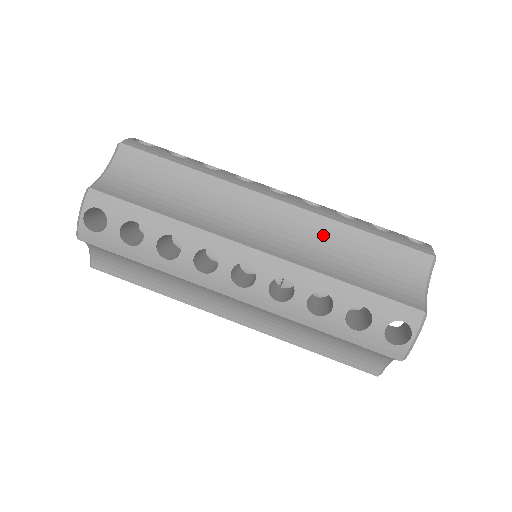
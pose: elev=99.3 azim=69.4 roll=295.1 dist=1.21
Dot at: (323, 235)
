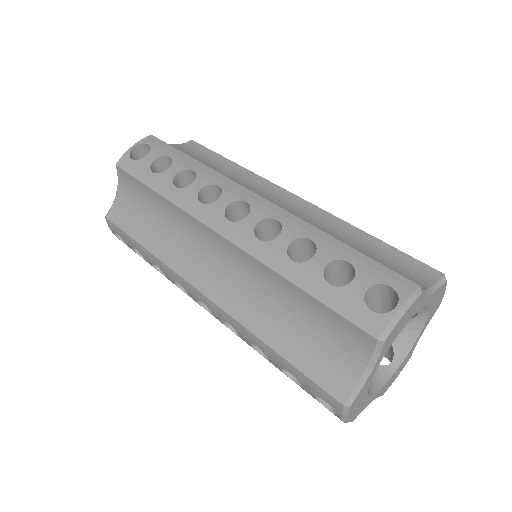
Dot at: (329, 226)
